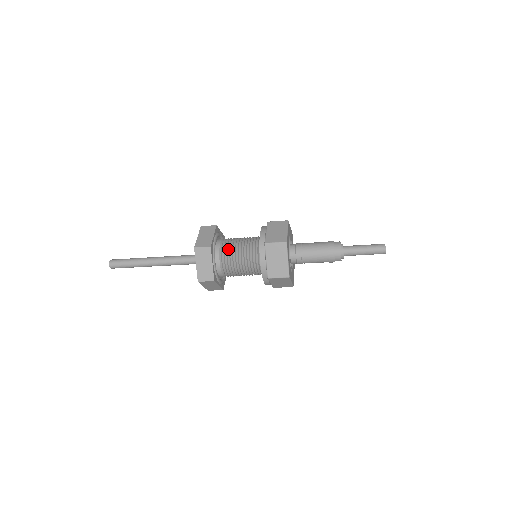
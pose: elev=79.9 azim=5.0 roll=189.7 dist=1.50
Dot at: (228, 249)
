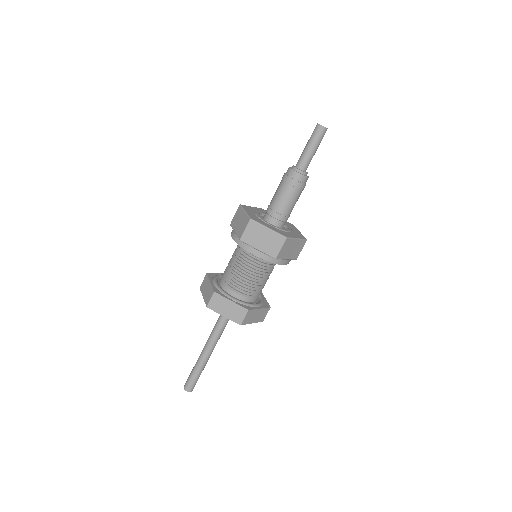
Dot at: (230, 277)
